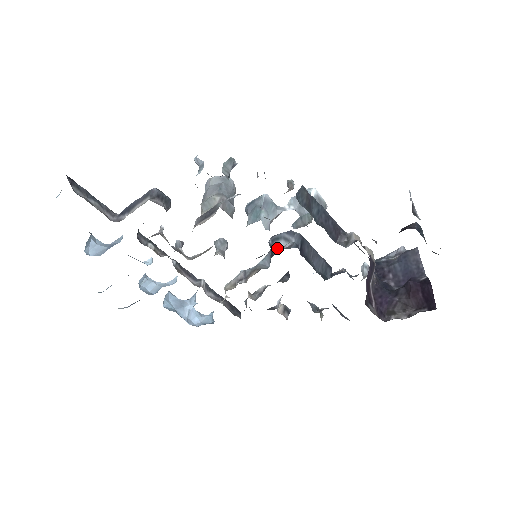
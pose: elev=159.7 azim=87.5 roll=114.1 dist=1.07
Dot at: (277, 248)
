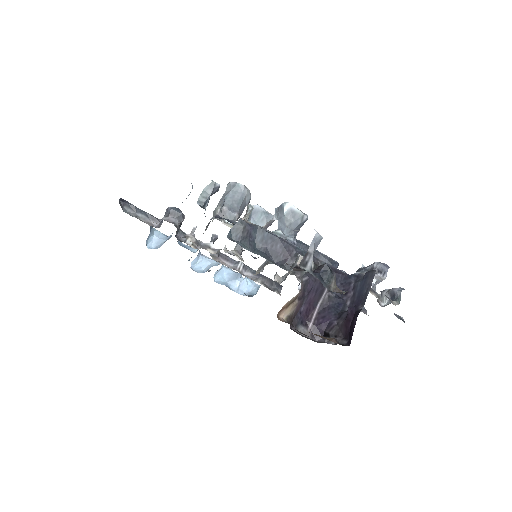
Dot at: occluded
